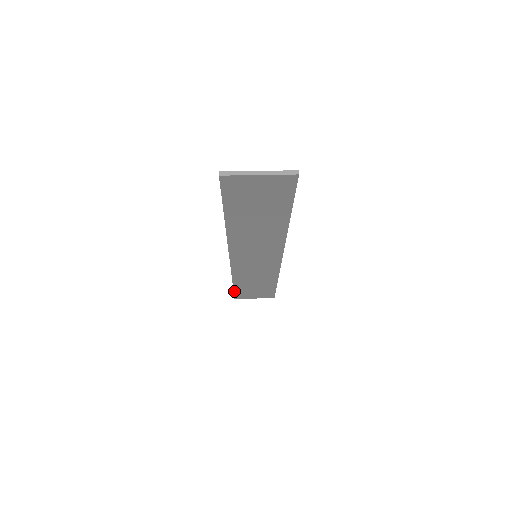
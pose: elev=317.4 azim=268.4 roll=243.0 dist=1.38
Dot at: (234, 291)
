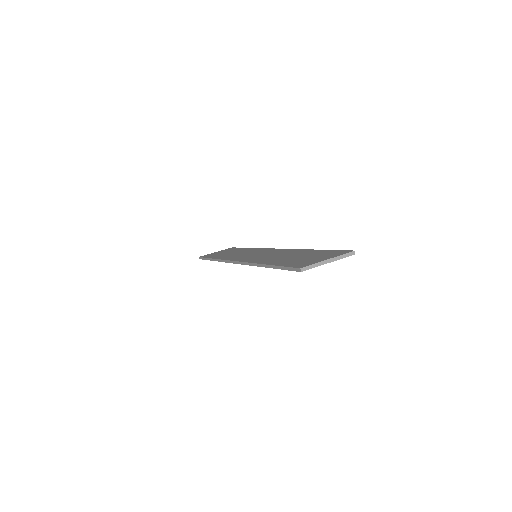
Dot at: (206, 259)
